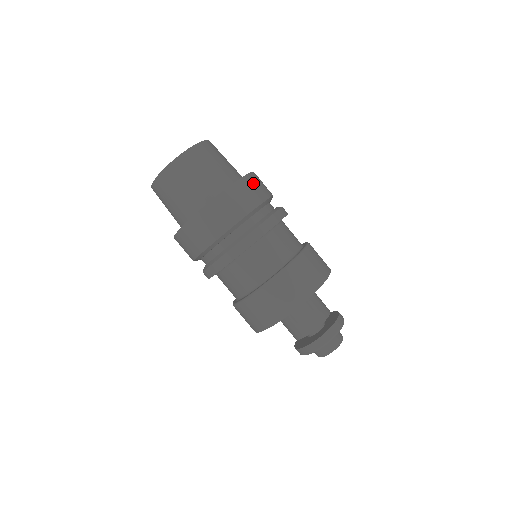
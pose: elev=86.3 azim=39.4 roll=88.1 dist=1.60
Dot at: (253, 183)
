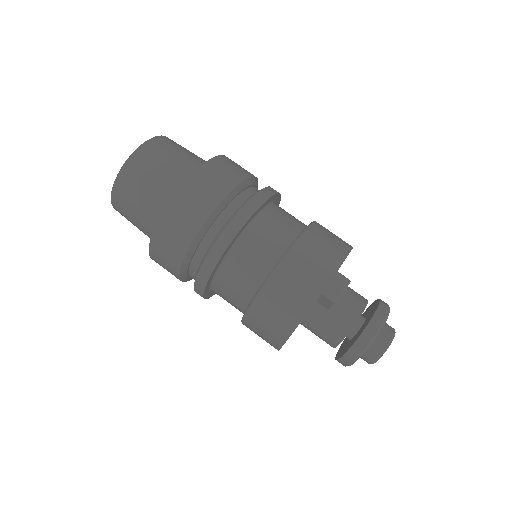
Dot at: (233, 162)
